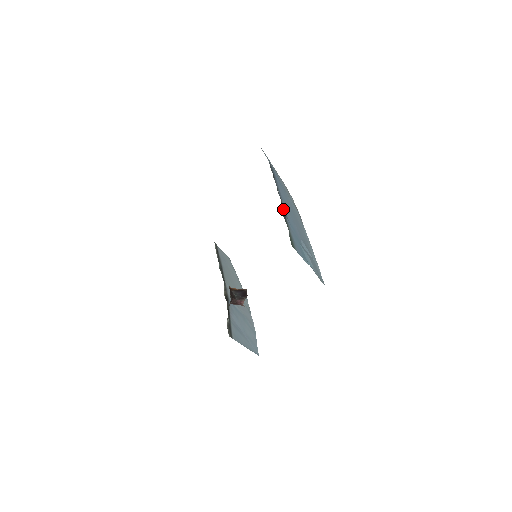
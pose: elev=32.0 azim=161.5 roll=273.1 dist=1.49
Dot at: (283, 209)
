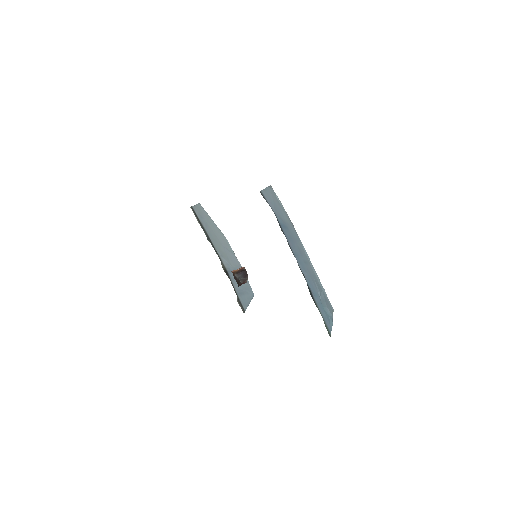
Dot at: (308, 286)
